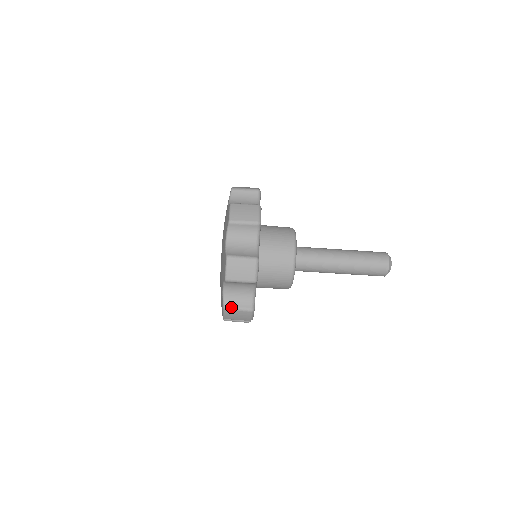
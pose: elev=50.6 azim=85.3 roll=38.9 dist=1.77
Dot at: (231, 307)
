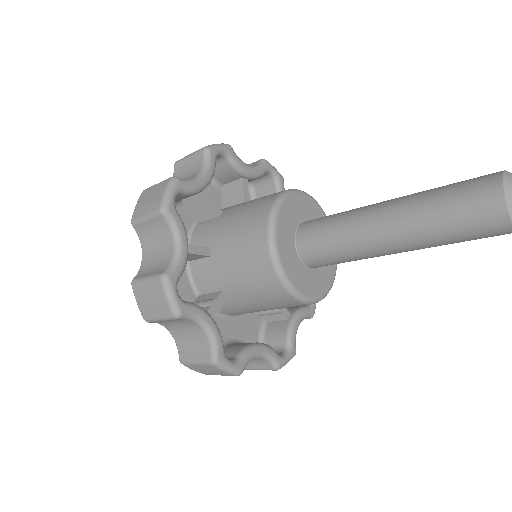
Dot at: (186, 359)
